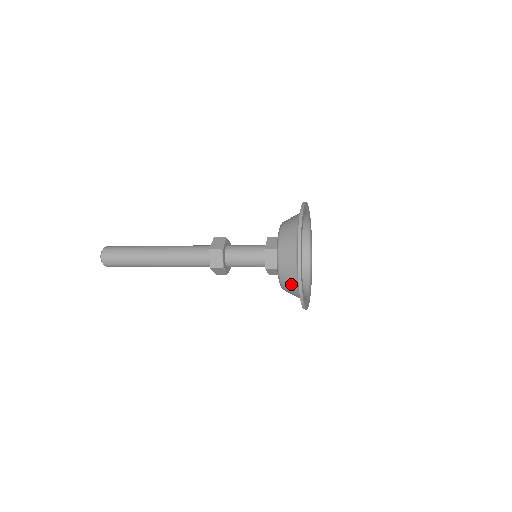
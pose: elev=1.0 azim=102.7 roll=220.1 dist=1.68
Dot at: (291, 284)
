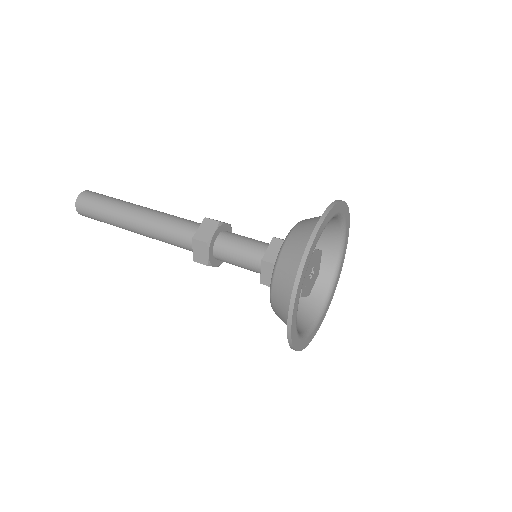
Dot at: (285, 323)
